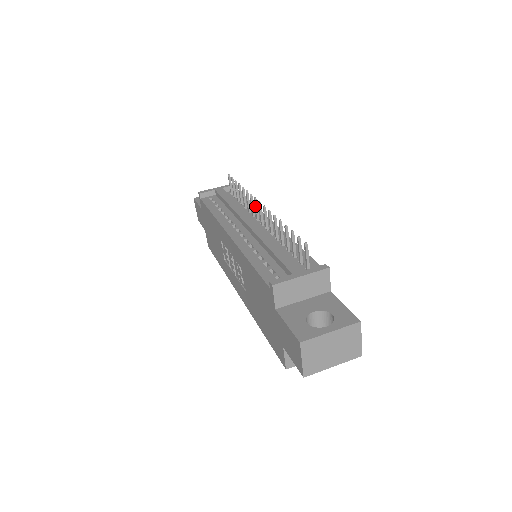
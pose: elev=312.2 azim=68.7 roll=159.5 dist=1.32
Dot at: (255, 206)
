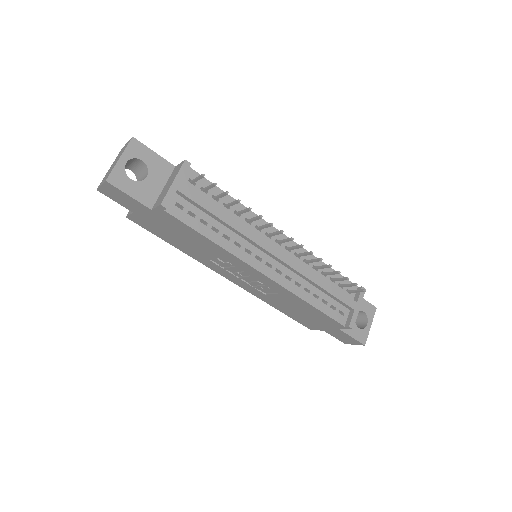
Dot at: occluded
